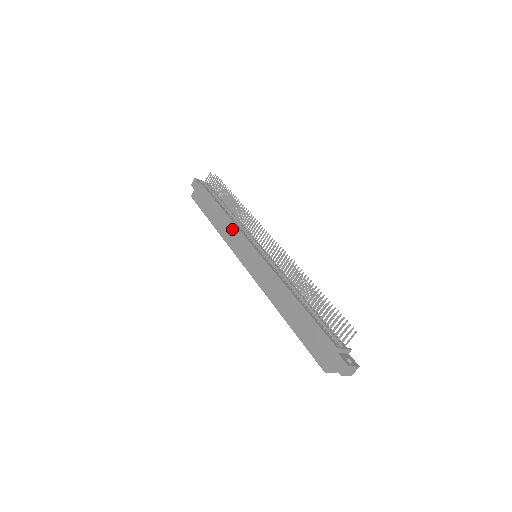
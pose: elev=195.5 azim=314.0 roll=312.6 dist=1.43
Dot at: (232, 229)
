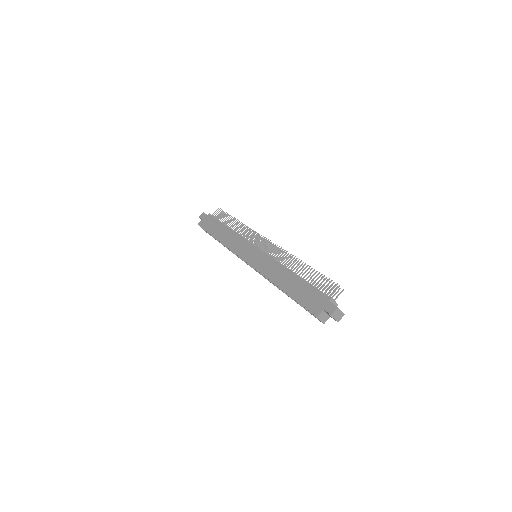
Dot at: (236, 239)
